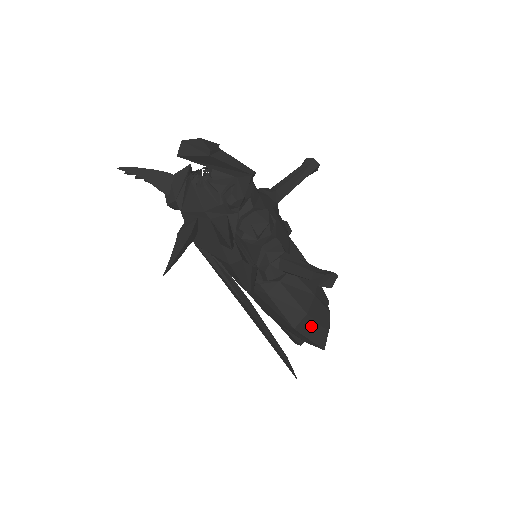
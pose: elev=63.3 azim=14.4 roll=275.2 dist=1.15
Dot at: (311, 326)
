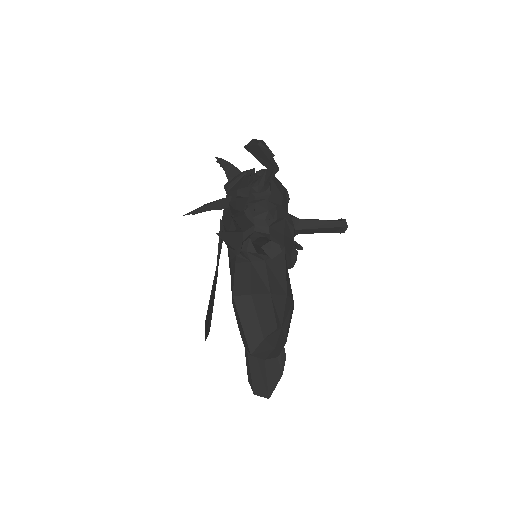
Dot at: (250, 312)
